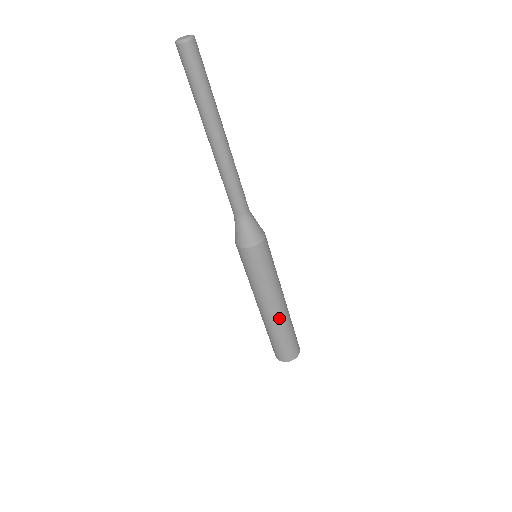
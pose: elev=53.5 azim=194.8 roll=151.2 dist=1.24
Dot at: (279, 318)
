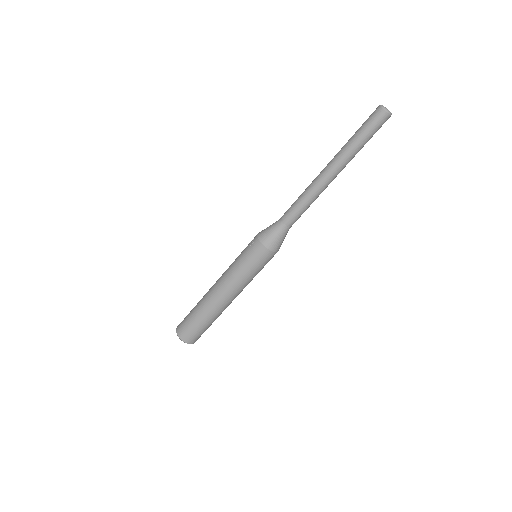
Dot at: (211, 301)
